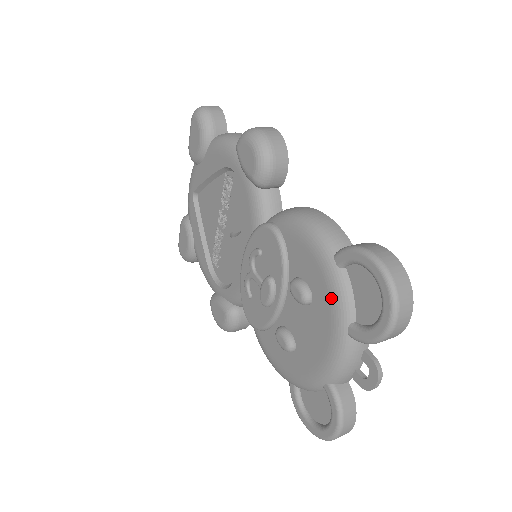
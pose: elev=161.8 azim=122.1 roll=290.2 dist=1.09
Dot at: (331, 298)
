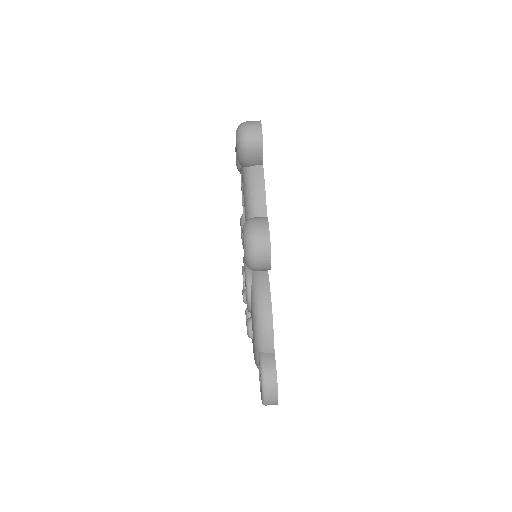
Dot at: (254, 357)
